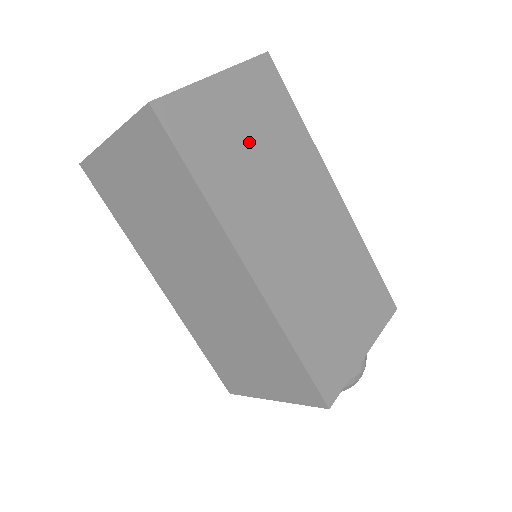
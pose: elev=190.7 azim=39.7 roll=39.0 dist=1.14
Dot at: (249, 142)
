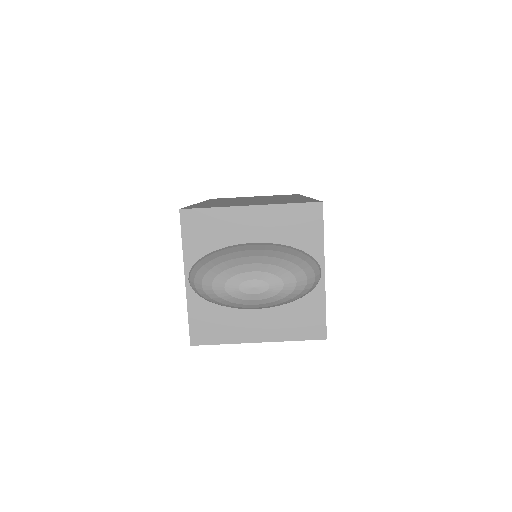
Dot at: occluded
